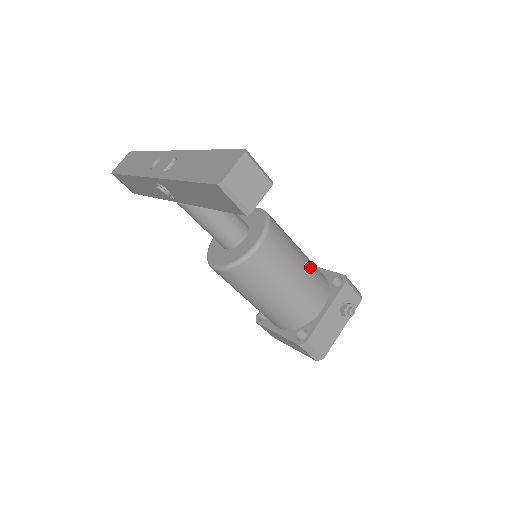
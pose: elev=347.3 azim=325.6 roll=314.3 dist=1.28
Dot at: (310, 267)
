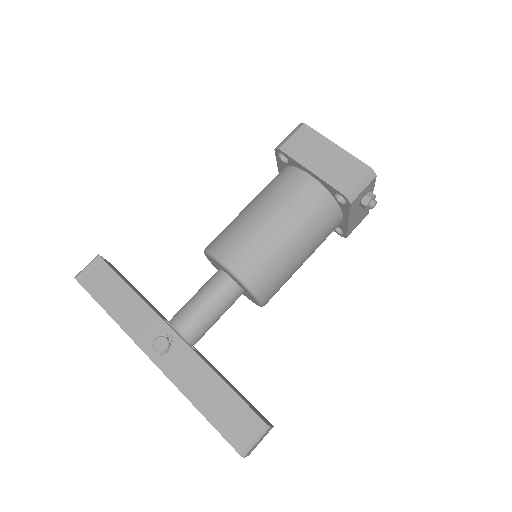
Dot at: (308, 231)
